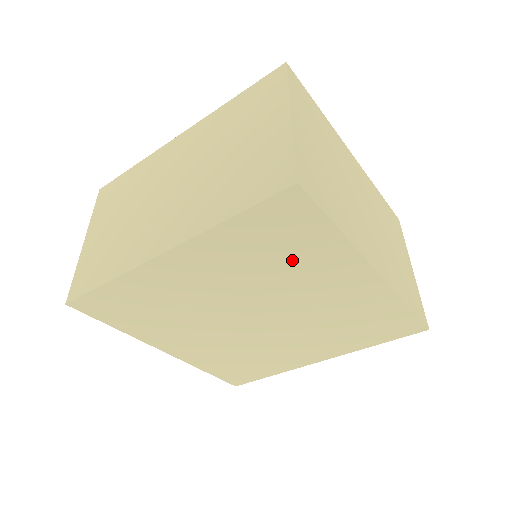
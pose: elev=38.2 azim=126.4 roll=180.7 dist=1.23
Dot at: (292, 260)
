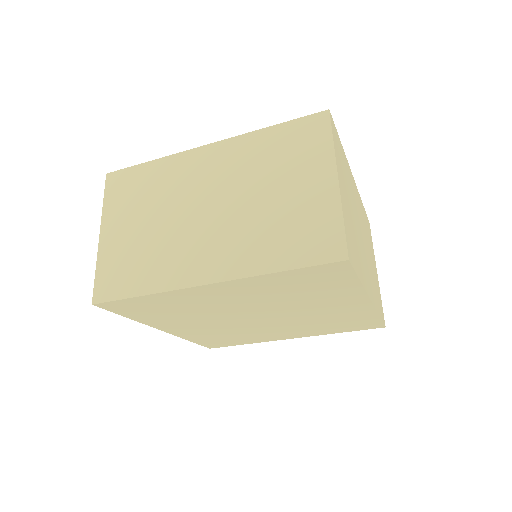
Dot at: (312, 293)
